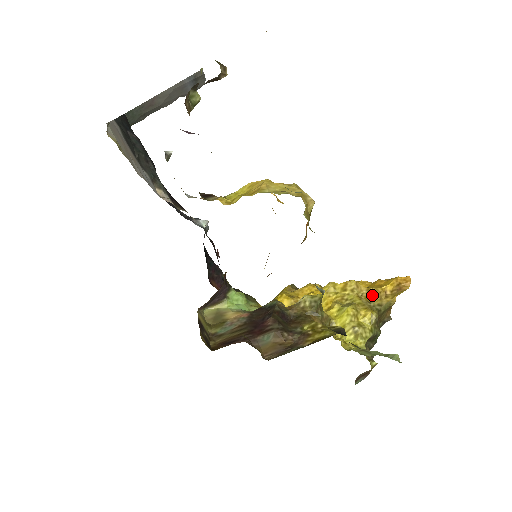
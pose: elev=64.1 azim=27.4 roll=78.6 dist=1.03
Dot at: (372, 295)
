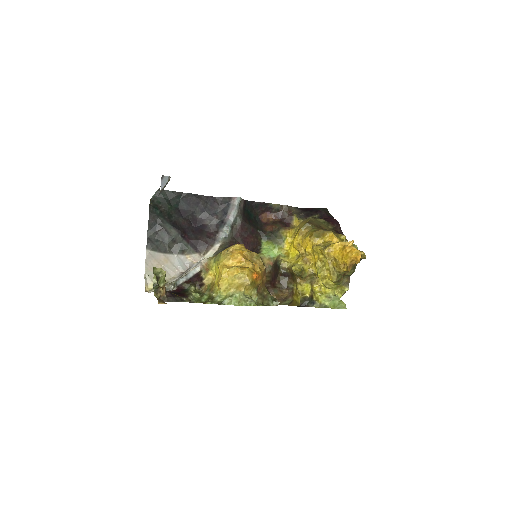
Dot at: (336, 264)
